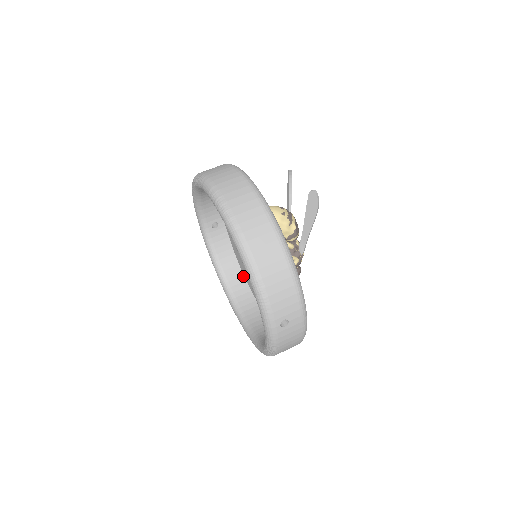
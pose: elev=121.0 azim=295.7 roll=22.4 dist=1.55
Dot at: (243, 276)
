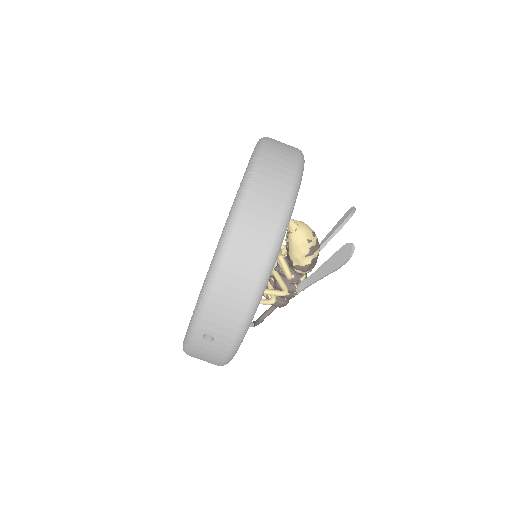
Dot at: occluded
